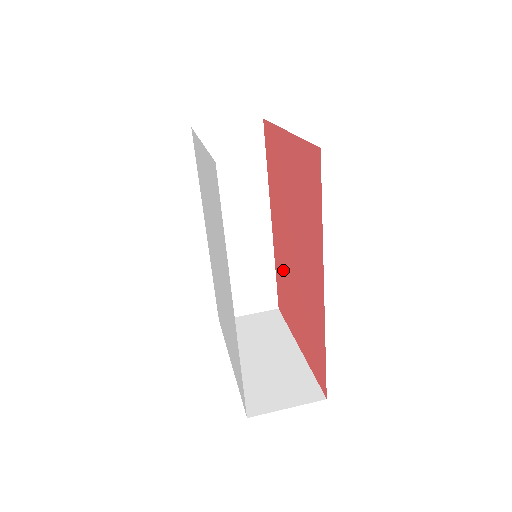
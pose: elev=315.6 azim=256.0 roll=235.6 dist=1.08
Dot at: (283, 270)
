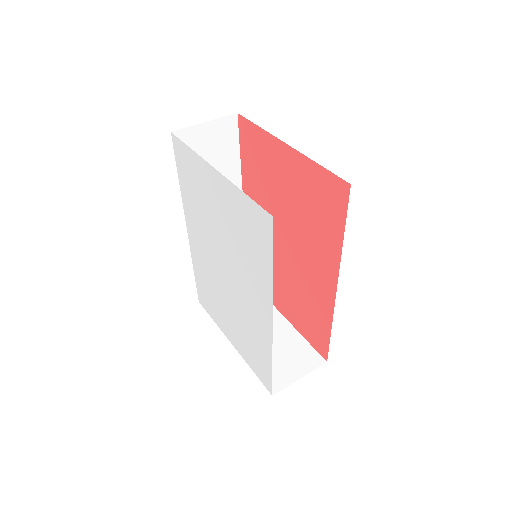
Dot at: occluded
